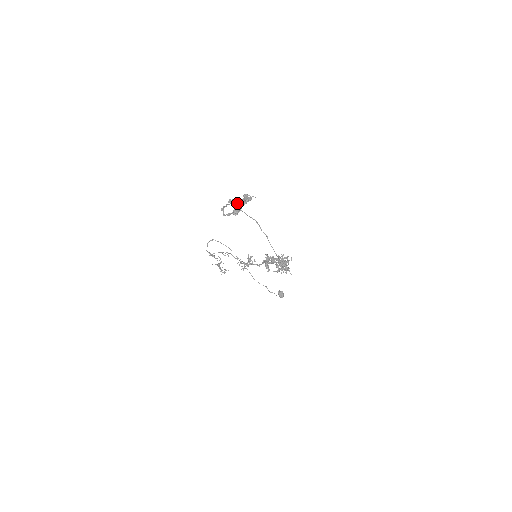
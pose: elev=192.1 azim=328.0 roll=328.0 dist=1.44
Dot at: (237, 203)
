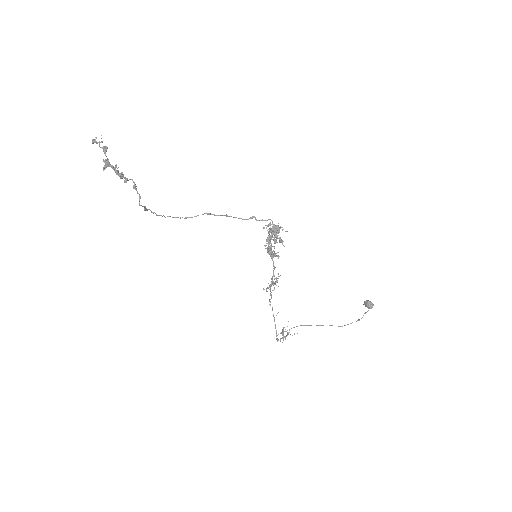
Dot at: (106, 161)
